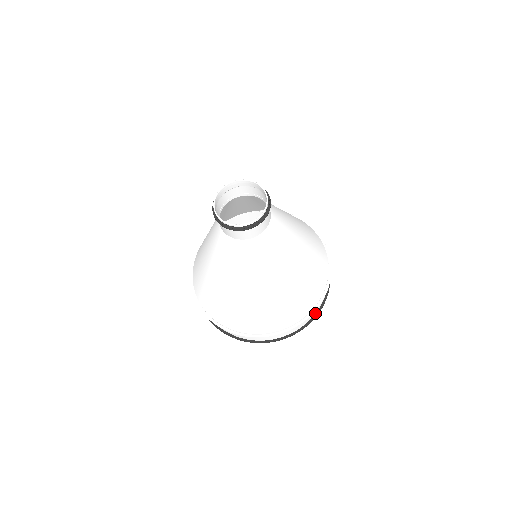
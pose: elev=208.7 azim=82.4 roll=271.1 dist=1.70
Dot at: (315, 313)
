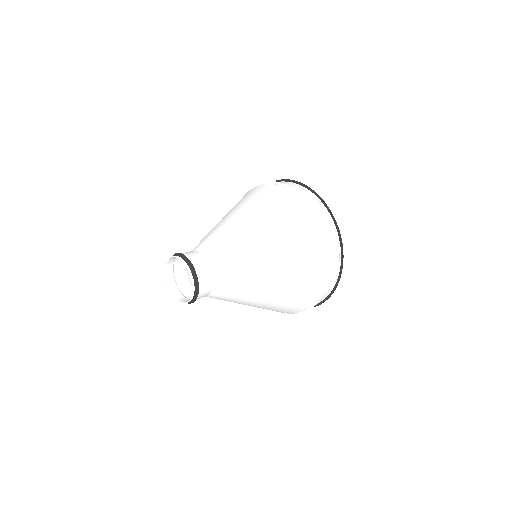
Dot at: occluded
